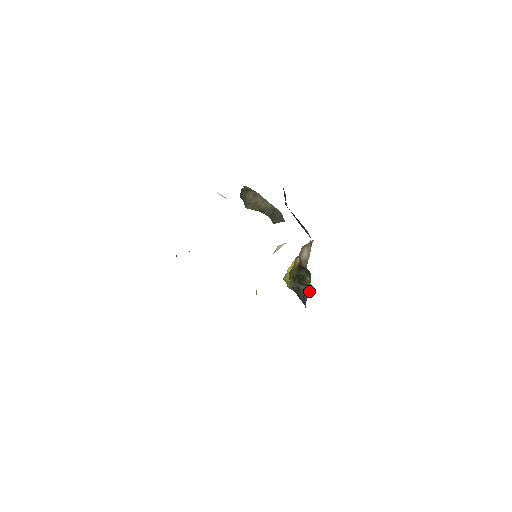
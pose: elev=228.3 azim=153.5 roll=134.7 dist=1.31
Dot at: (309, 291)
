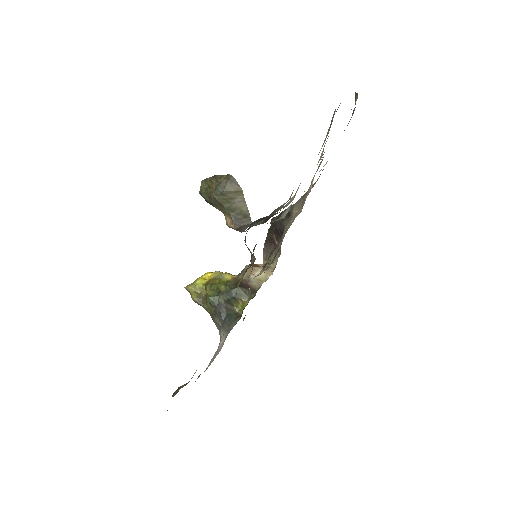
Dot at: (235, 312)
